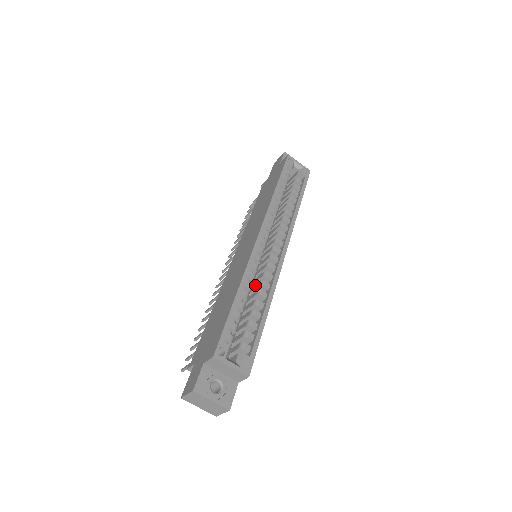
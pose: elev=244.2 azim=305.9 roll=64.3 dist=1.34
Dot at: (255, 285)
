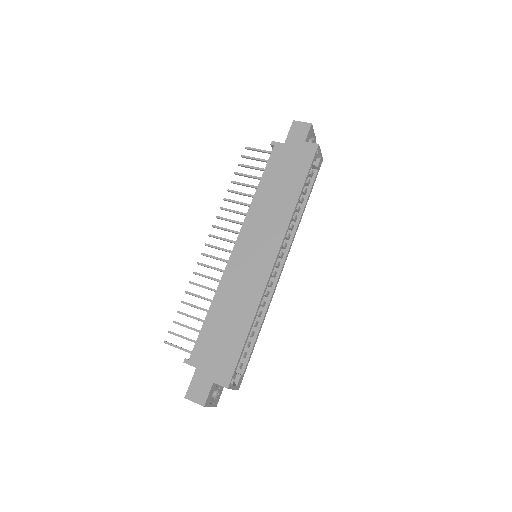
Dot at: occluded
